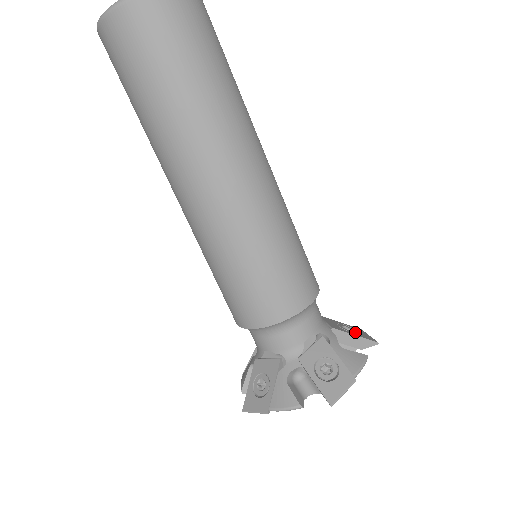
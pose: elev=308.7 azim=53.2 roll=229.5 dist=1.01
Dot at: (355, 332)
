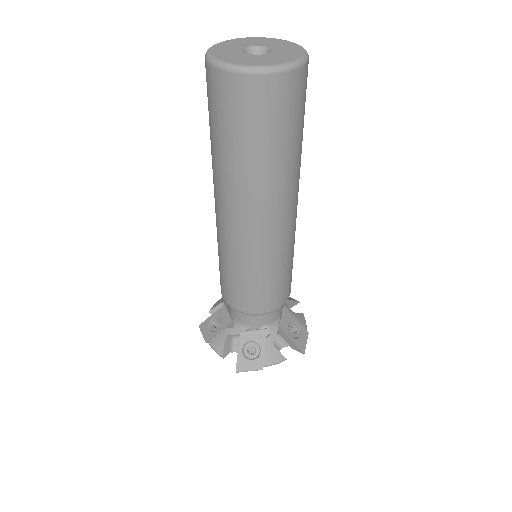
Dot at: (296, 336)
